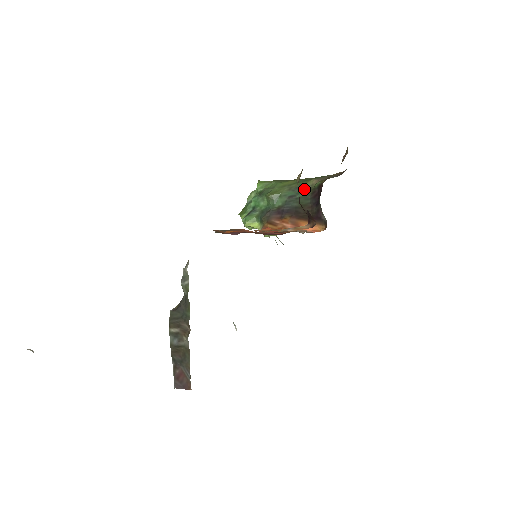
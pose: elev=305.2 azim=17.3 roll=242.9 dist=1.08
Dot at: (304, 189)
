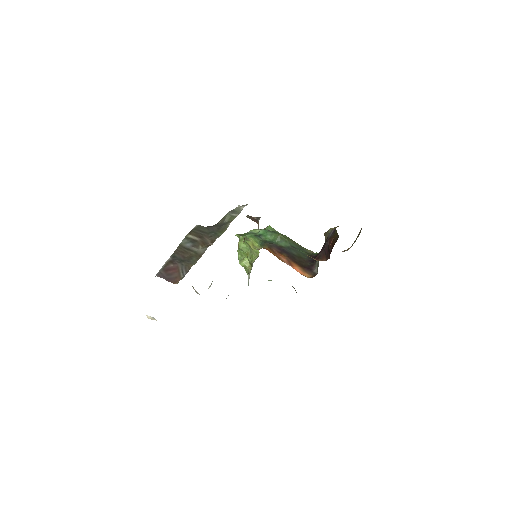
Dot at: (304, 250)
